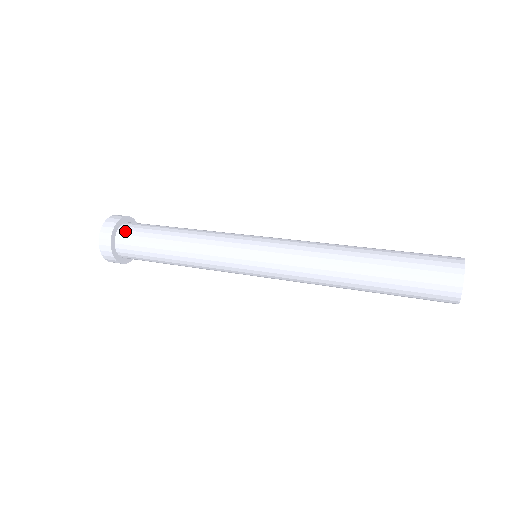
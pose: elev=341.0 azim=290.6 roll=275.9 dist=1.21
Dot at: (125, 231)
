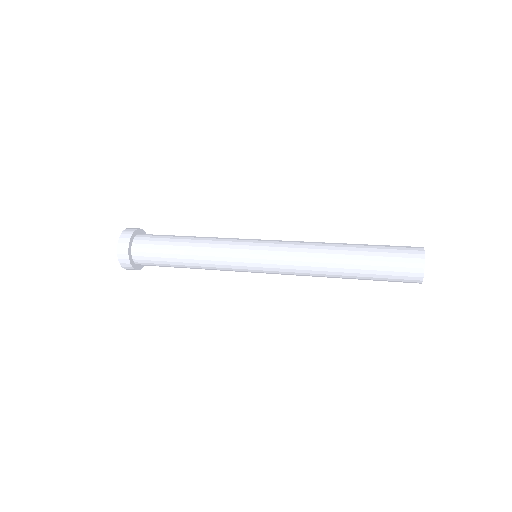
Dot at: (138, 249)
